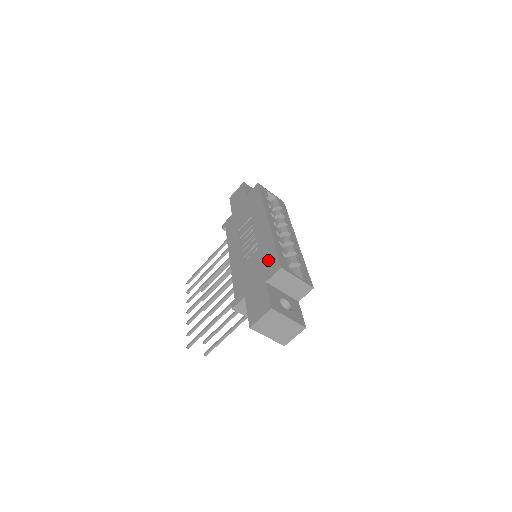
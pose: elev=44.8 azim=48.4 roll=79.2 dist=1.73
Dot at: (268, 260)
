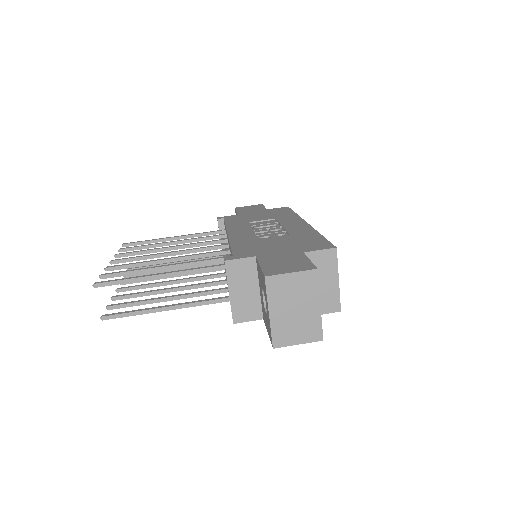
Dot at: (309, 241)
